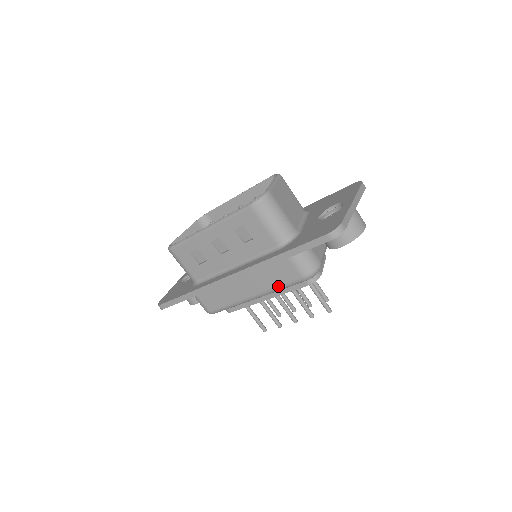
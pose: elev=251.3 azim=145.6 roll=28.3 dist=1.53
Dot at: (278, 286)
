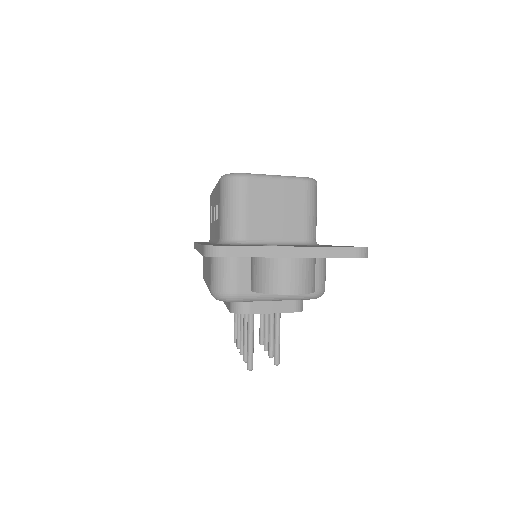
Dot at: occluded
